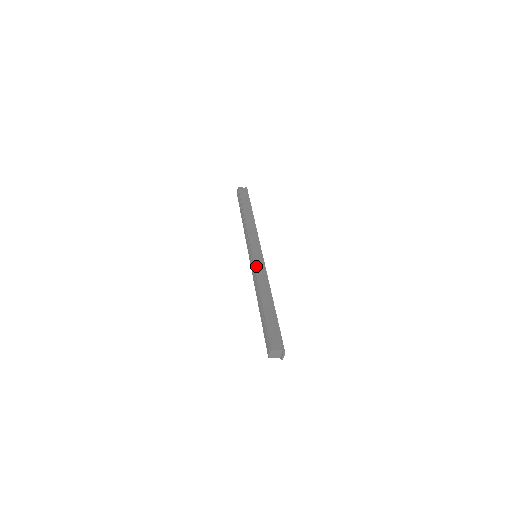
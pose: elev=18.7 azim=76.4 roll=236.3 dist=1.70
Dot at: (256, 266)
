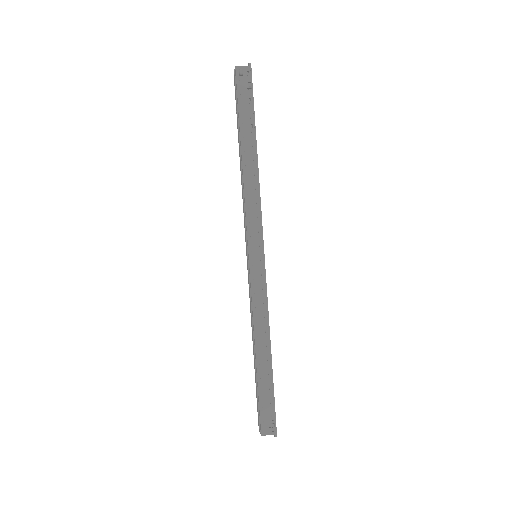
Dot at: (253, 289)
